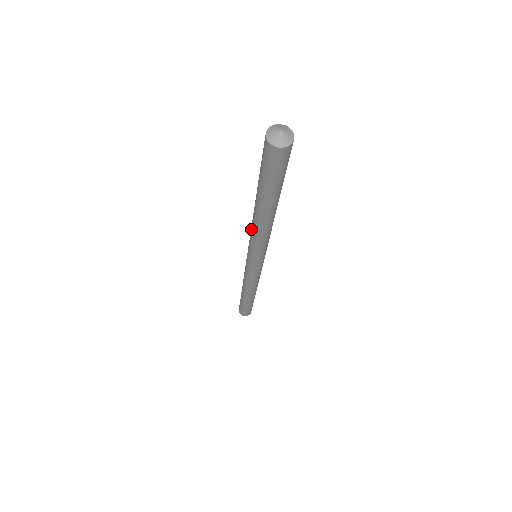
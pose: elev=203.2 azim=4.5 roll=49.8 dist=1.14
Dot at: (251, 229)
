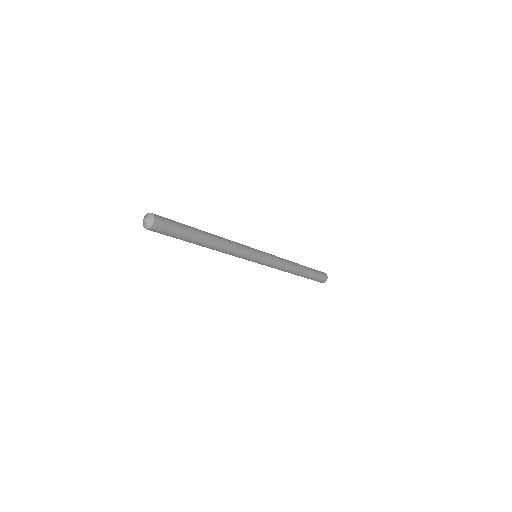
Dot at: occluded
